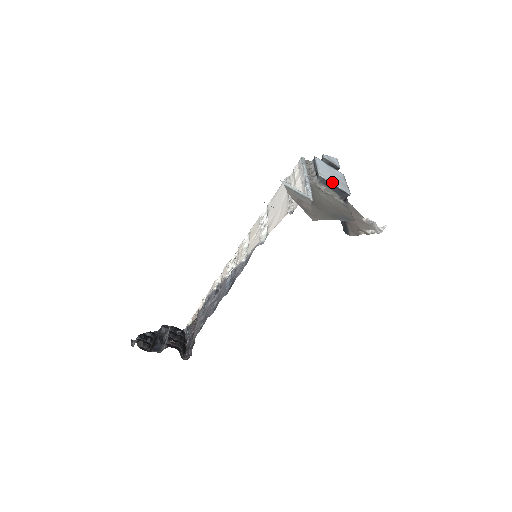
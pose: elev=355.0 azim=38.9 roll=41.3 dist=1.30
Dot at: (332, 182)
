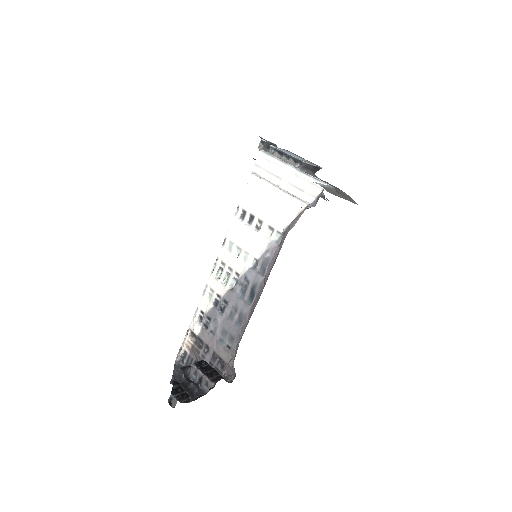
Dot at: (311, 164)
